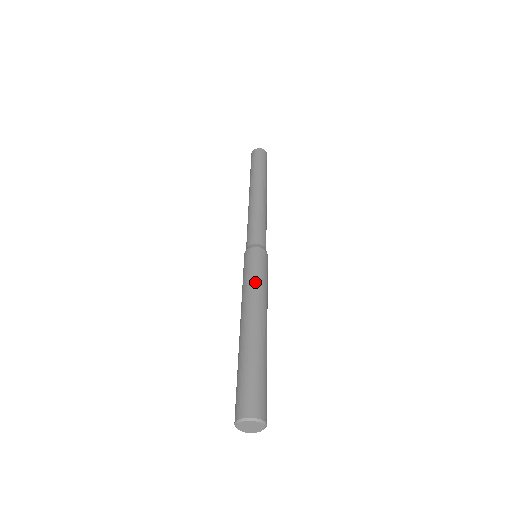
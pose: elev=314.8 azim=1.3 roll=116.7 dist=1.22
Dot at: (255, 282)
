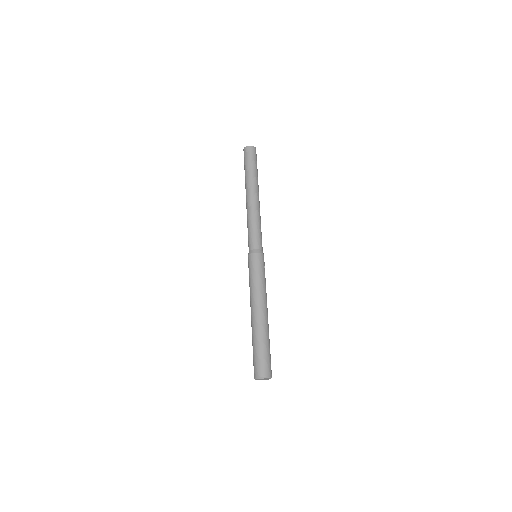
Dot at: (251, 284)
